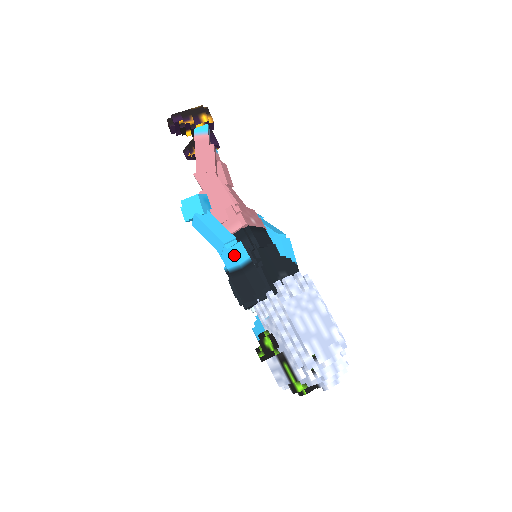
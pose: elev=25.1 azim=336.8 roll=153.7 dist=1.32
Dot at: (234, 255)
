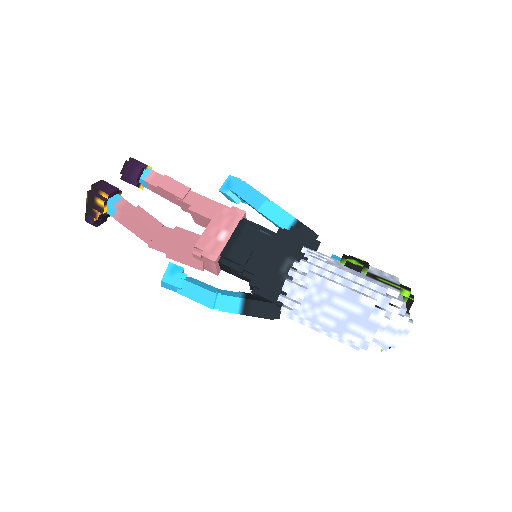
Dot at: occluded
